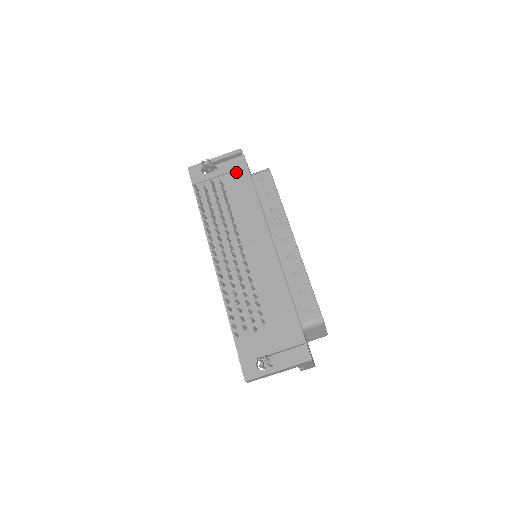
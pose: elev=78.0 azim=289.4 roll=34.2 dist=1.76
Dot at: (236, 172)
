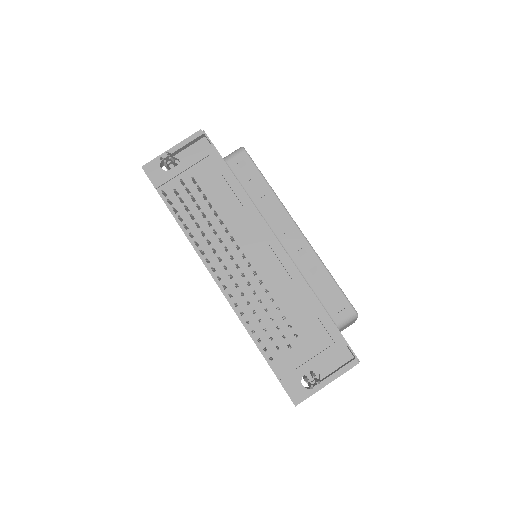
Dot at: (205, 161)
